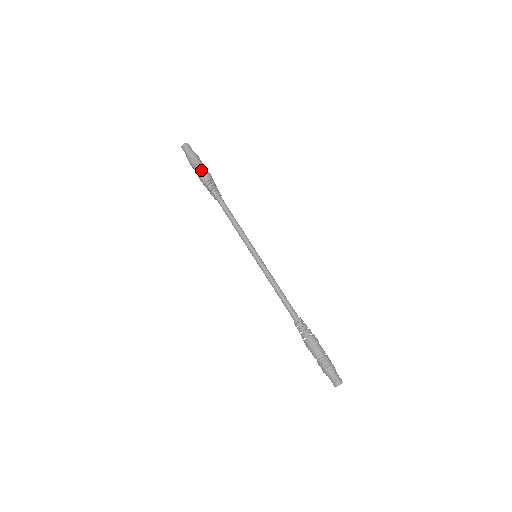
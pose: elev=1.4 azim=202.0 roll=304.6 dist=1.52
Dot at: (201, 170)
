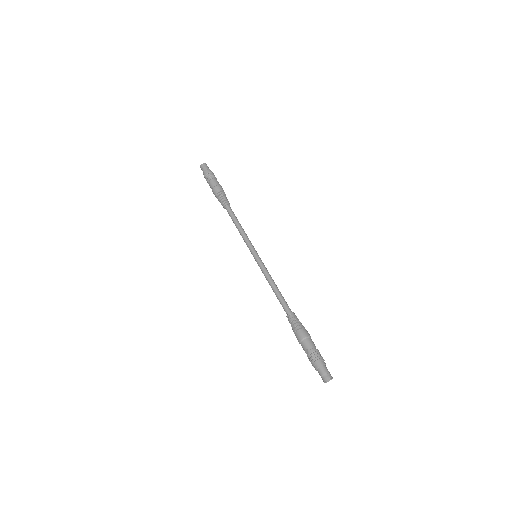
Dot at: (212, 185)
